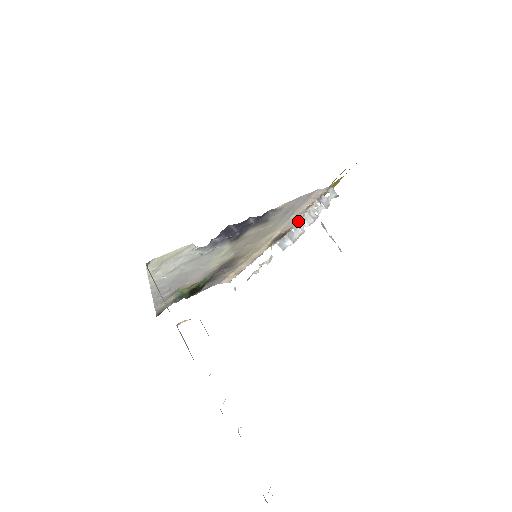
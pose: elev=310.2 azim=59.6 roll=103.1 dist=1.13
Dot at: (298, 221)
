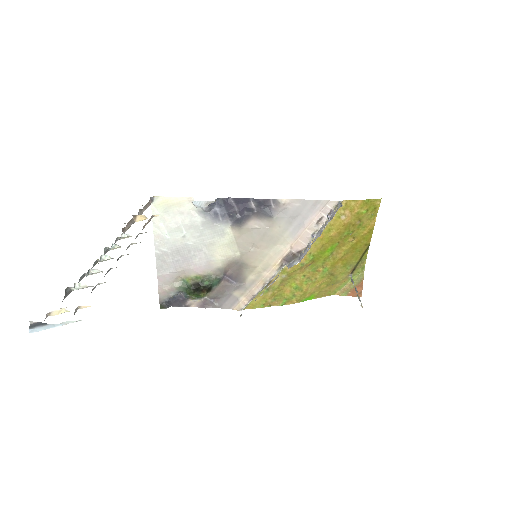
Dot at: (309, 241)
